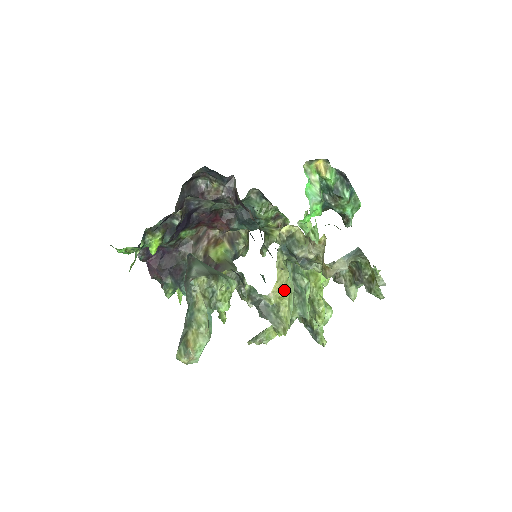
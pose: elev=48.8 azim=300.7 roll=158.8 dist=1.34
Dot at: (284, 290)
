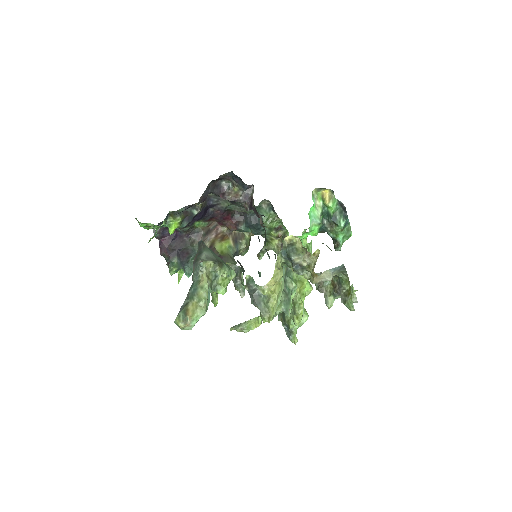
Dot at: (276, 286)
